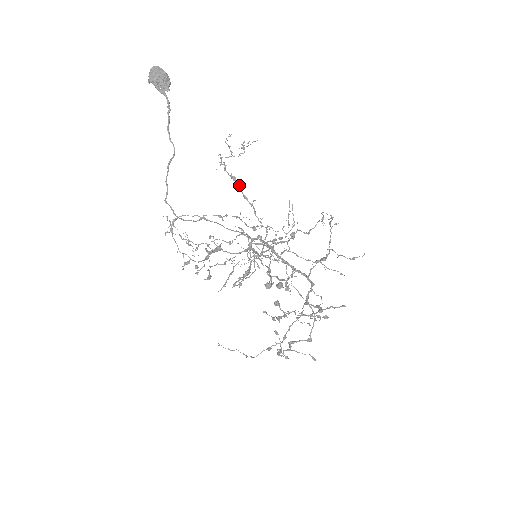
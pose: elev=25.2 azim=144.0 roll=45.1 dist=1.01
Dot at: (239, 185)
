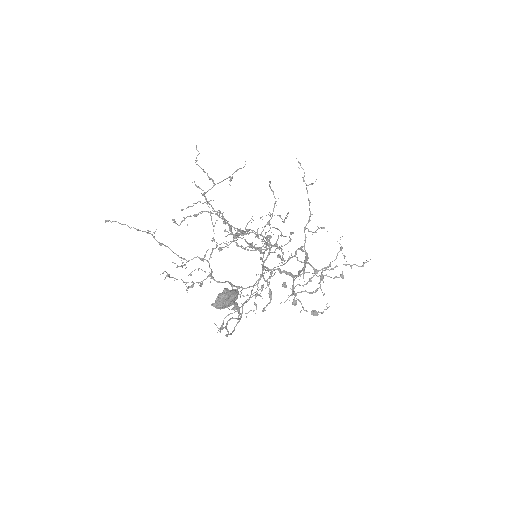
Dot at: occluded
